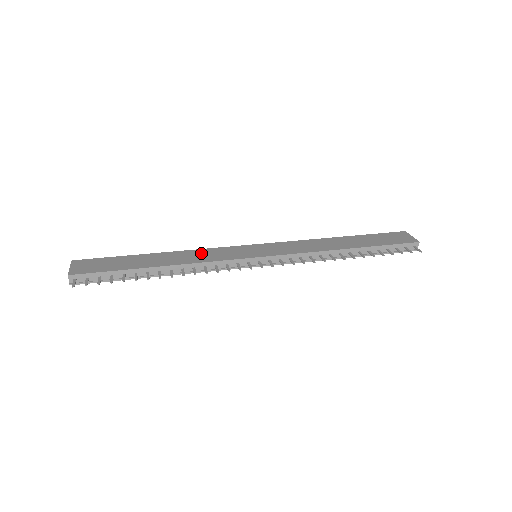
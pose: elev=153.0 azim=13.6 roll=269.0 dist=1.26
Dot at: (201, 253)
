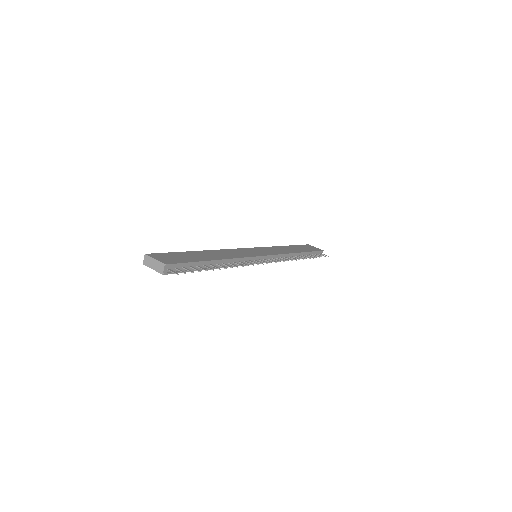
Dot at: (228, 252)
